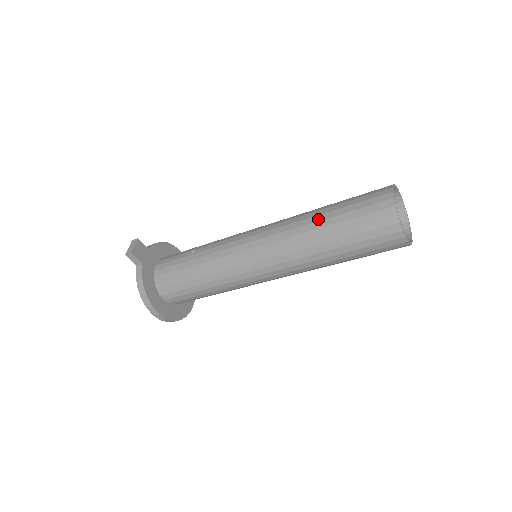
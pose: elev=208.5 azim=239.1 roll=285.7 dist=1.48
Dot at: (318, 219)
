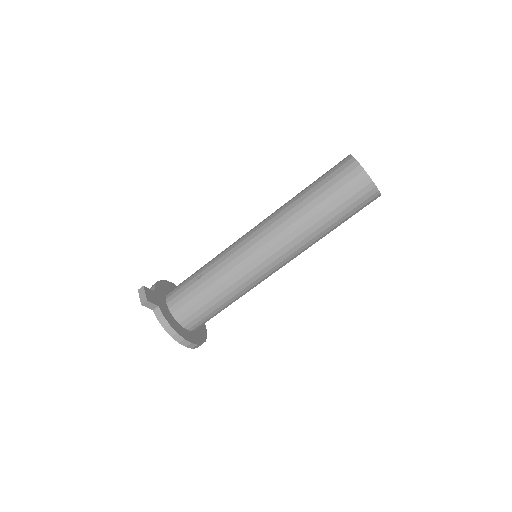
Dot at: (305, 203)
